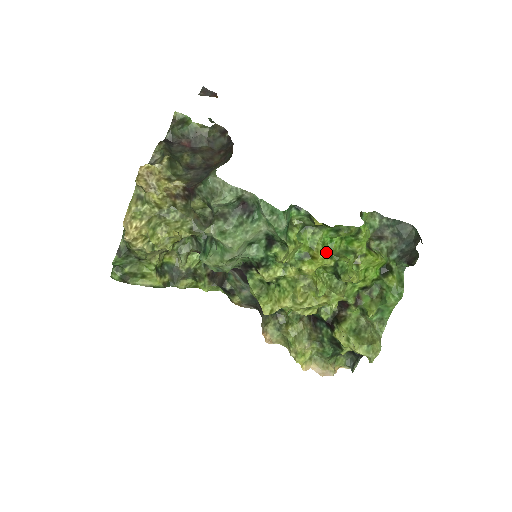
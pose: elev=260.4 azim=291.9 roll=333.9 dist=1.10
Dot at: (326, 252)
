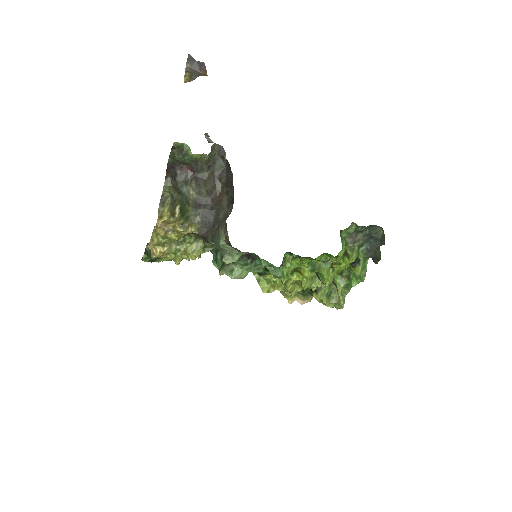
Dot at: (310, 268)
